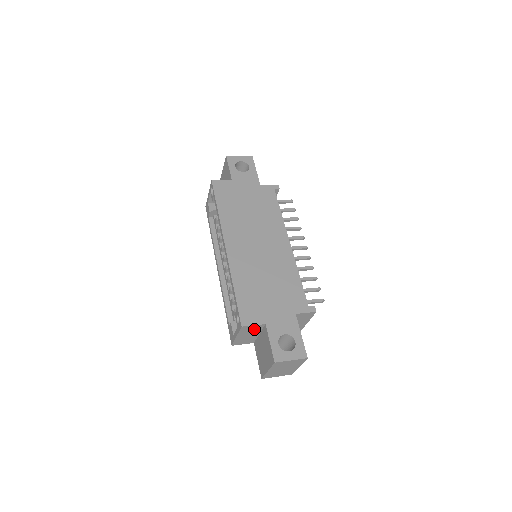
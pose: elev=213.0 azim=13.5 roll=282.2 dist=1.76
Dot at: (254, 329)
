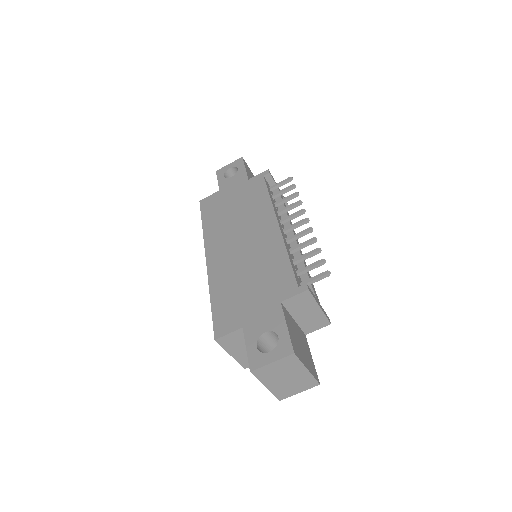
Dot at: (239, 339)
